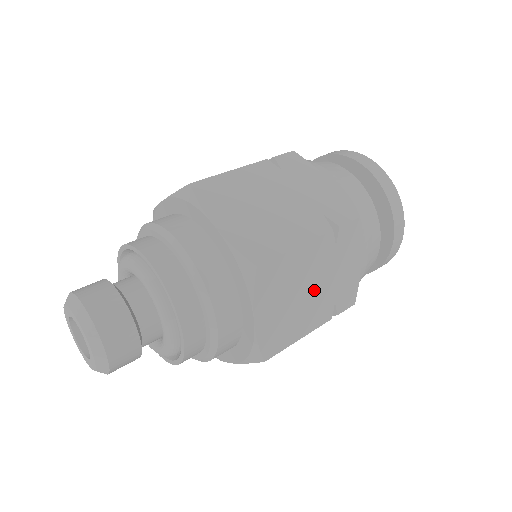
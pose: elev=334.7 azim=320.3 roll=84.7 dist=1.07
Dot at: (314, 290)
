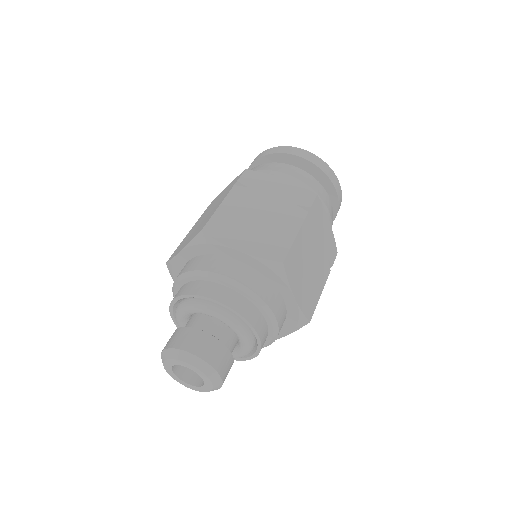
Dot at: (315, 258)
